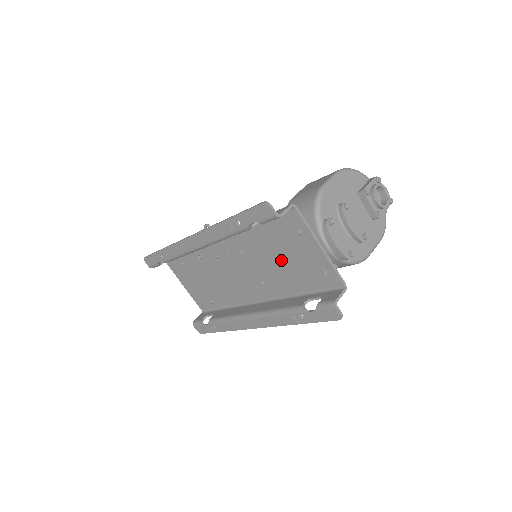
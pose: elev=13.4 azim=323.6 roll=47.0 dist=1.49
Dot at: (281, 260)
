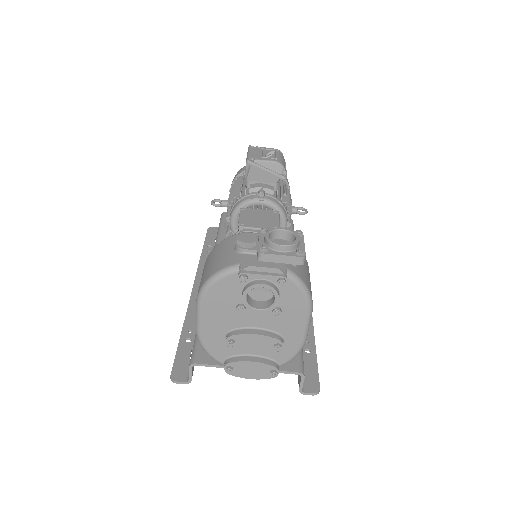
Dot at: occluded
